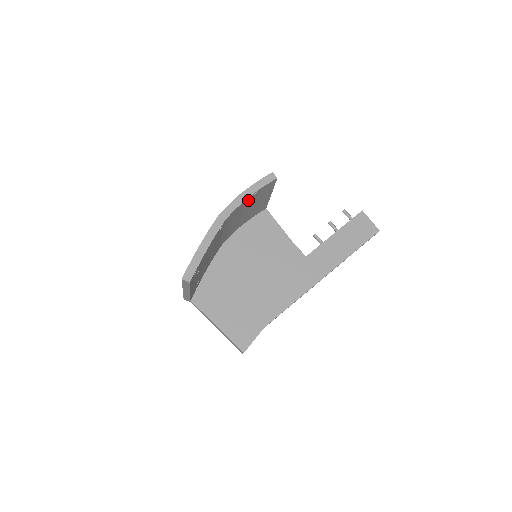
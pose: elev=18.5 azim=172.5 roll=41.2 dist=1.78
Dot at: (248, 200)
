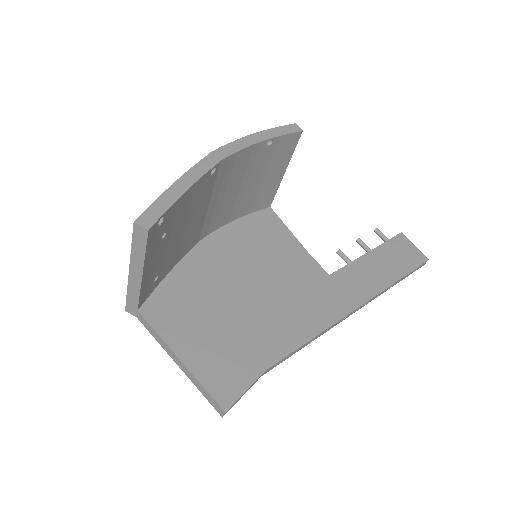
Dot at: (257, 151)
